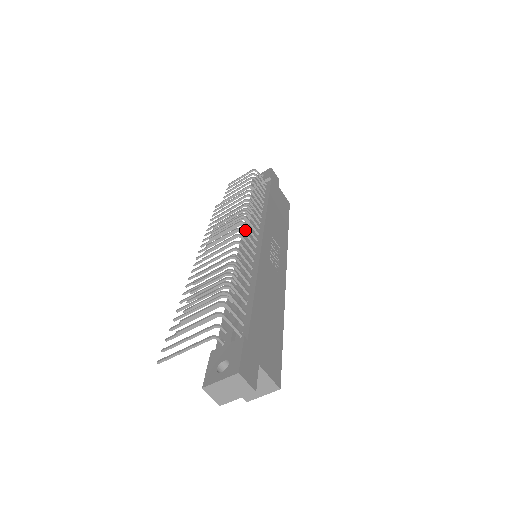
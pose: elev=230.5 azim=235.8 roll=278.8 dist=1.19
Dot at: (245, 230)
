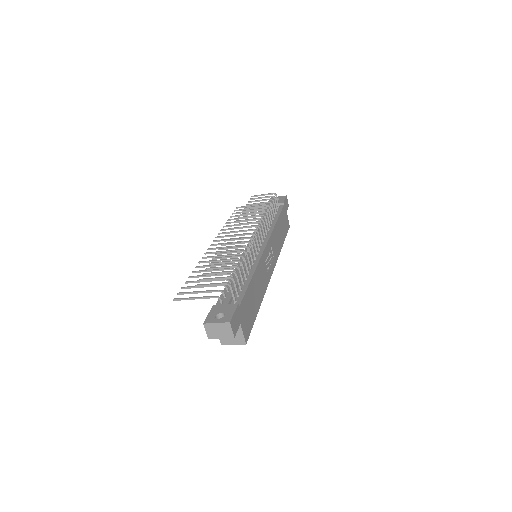
Dot at: occluded
